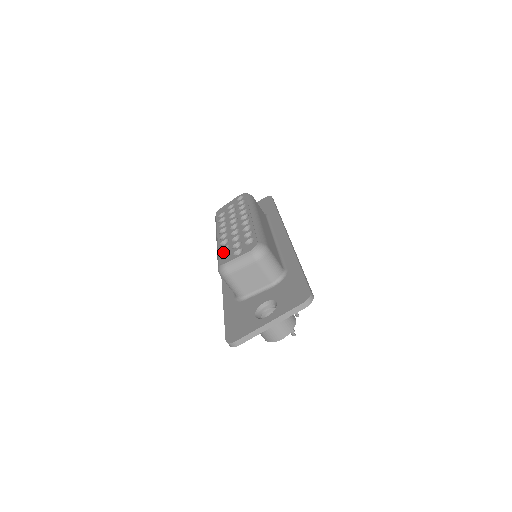
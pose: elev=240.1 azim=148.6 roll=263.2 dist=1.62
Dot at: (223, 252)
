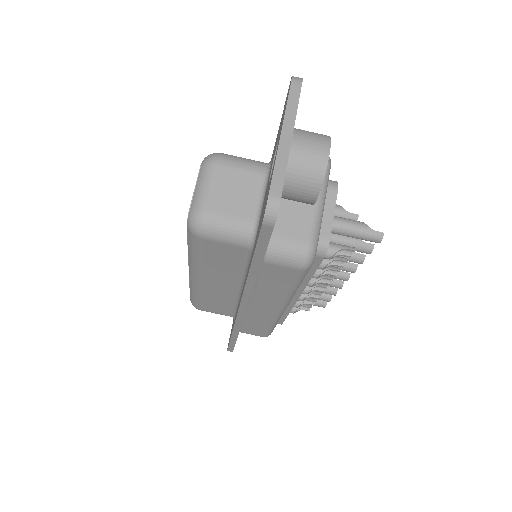
Dot at: occluded
